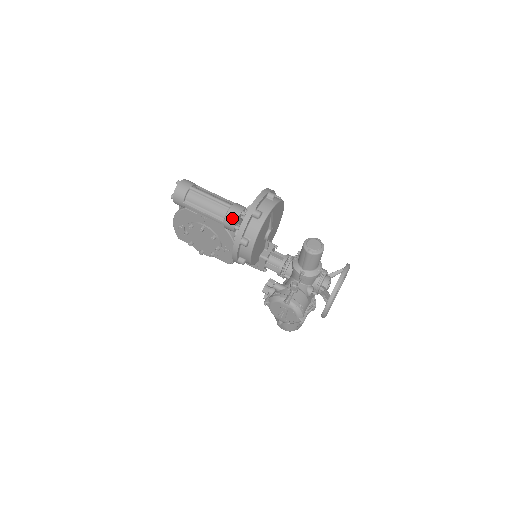
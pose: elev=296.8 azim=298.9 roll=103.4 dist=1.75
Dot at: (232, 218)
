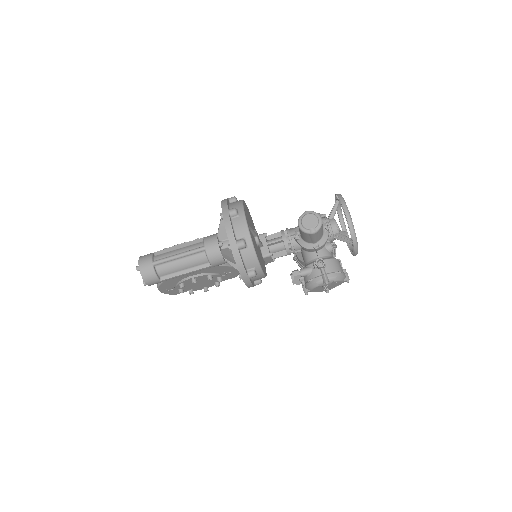
Dot at: (216, 258)
